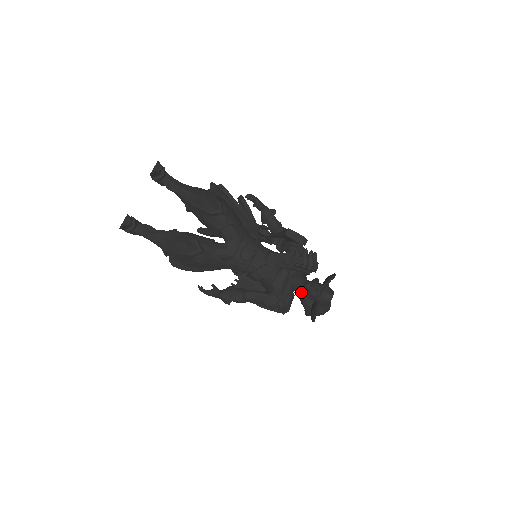
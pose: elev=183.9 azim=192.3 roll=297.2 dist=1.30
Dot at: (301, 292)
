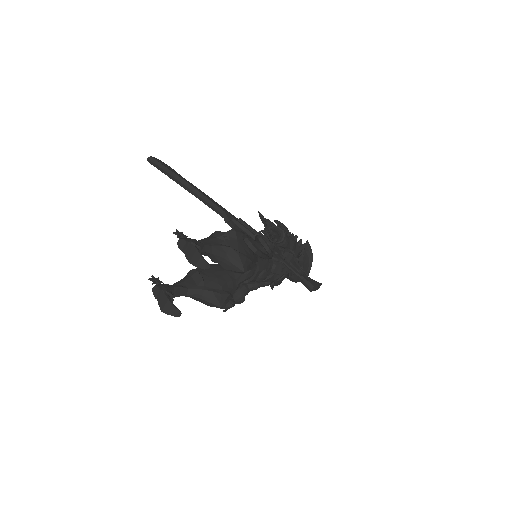
Dot at: occluded
